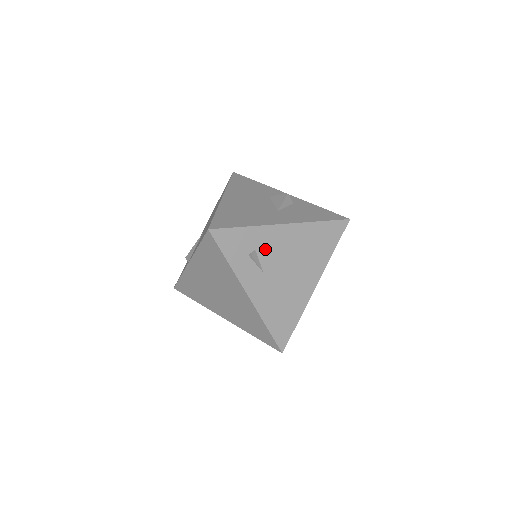
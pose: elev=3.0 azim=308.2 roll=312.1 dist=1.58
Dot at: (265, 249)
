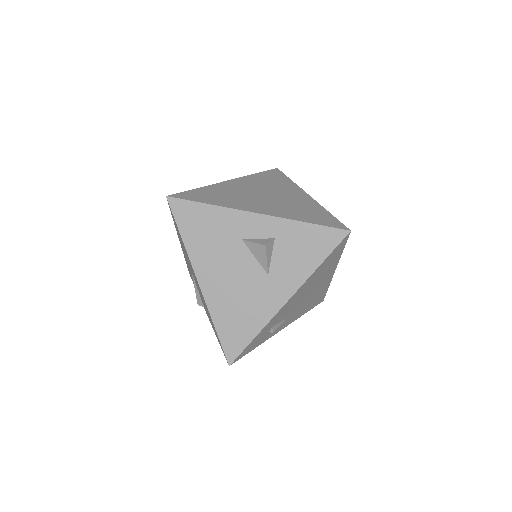
Dot at: (280, 318)
